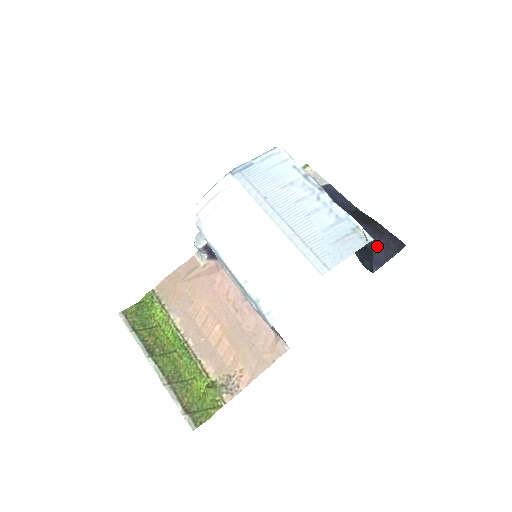
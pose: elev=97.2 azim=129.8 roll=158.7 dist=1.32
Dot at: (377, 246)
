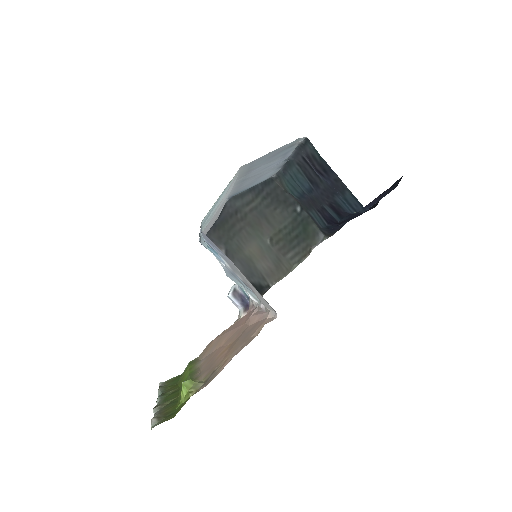
Dot at: (377, 198)
